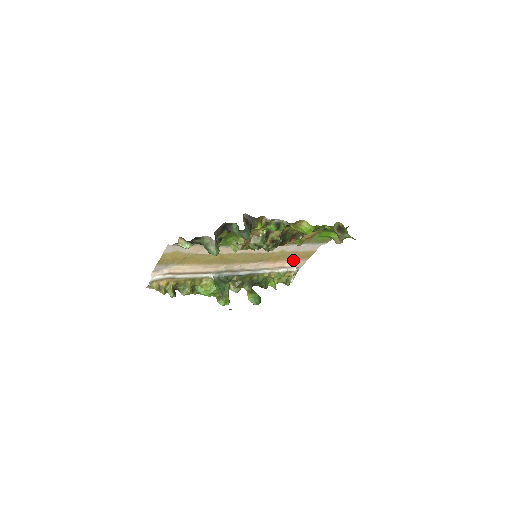
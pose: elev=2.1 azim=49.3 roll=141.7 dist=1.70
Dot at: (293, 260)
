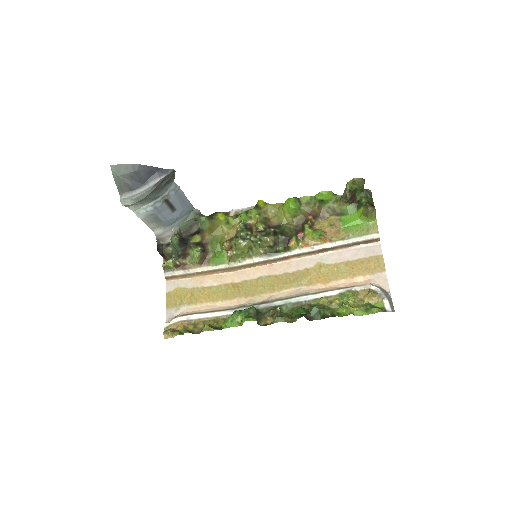
Dot at: (357, 277)
